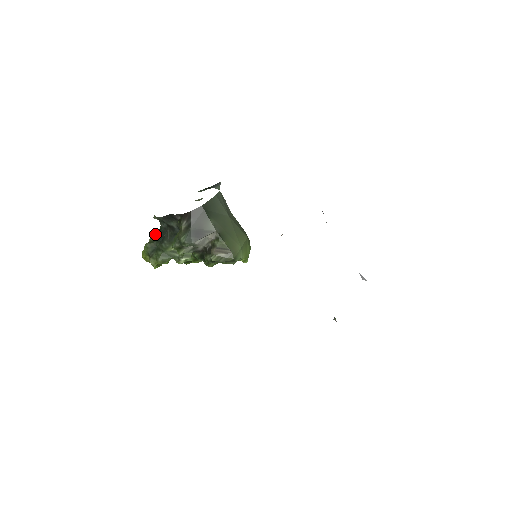
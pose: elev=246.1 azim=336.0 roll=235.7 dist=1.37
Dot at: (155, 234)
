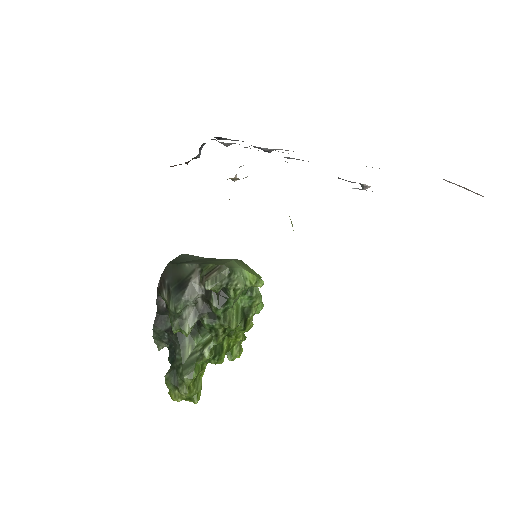
Dot at: (169, 362)
